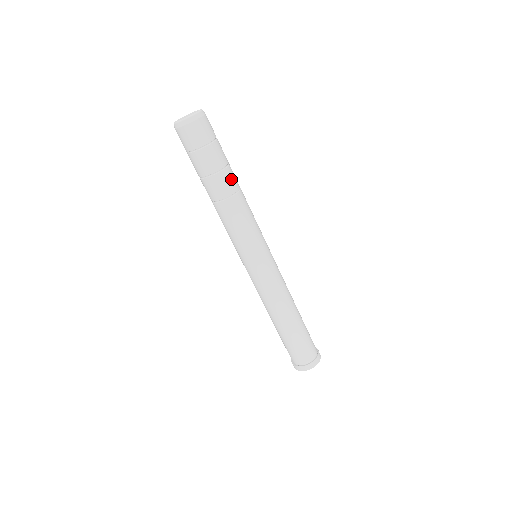
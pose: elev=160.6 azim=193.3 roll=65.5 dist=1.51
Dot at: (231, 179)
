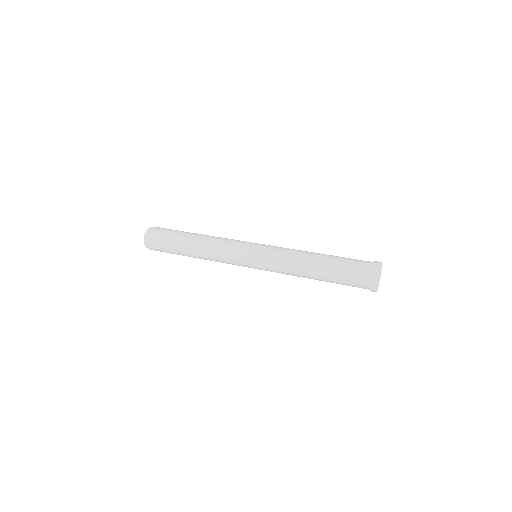
Dot at: (193, 234)
